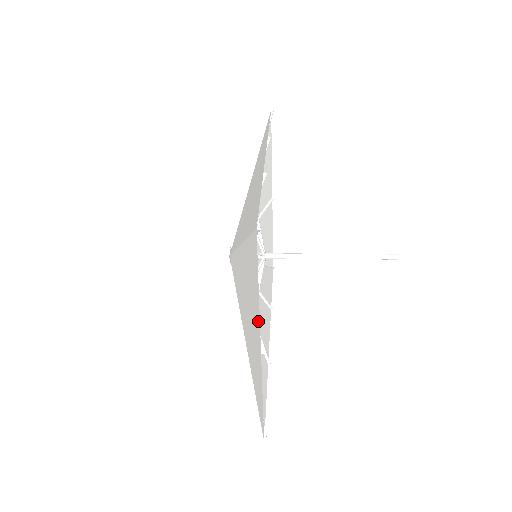
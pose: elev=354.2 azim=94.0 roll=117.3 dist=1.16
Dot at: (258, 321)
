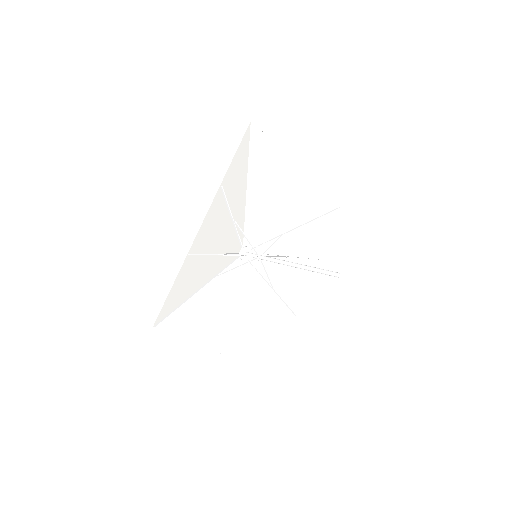
Dot at: (204, 343)
